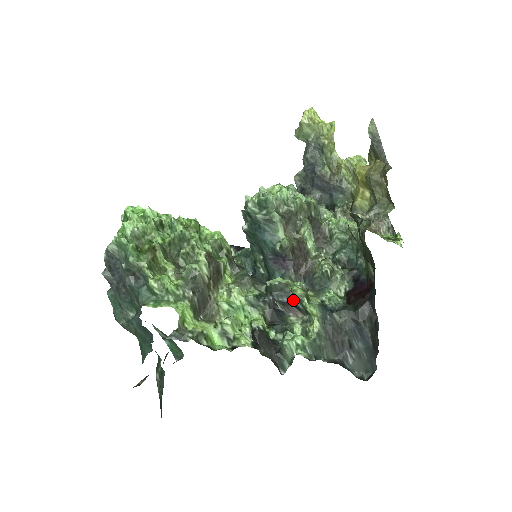
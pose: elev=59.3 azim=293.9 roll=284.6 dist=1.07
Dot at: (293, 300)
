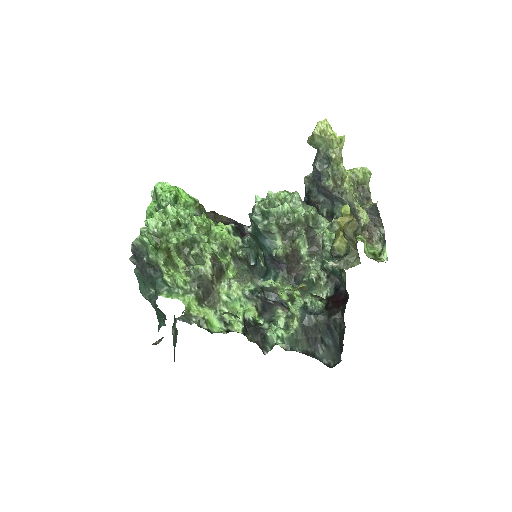
Dot at: (280, 300)
